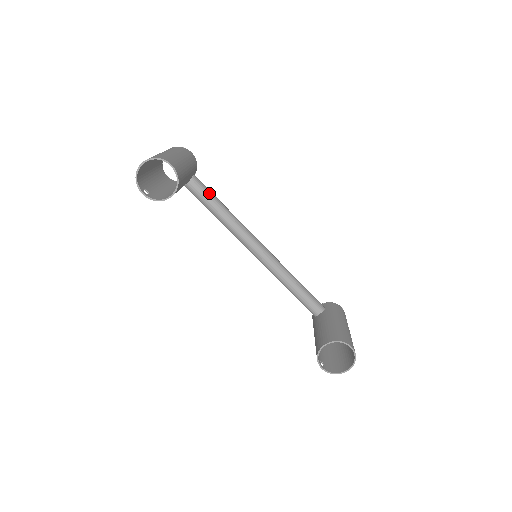
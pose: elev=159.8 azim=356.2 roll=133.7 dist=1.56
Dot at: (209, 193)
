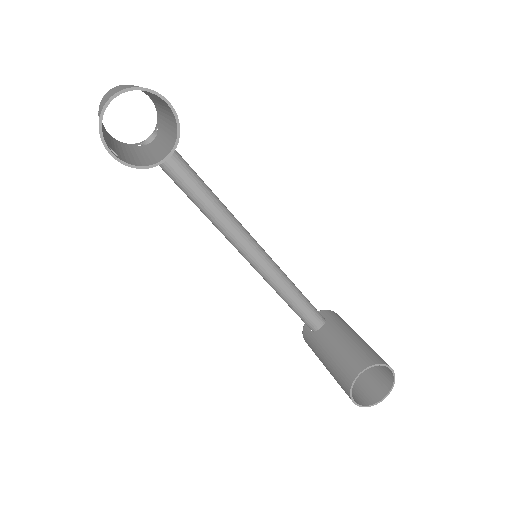
Dot at: (184, 162)
